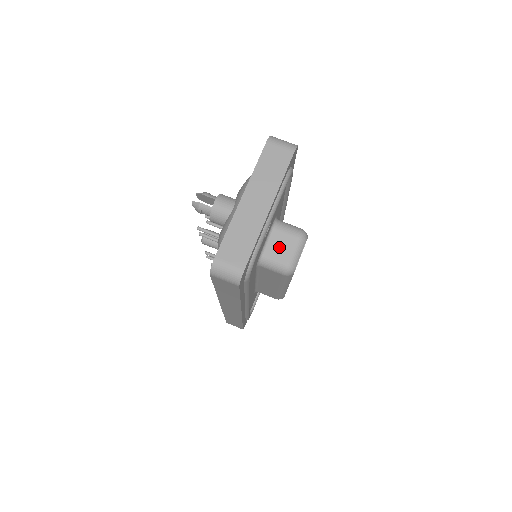
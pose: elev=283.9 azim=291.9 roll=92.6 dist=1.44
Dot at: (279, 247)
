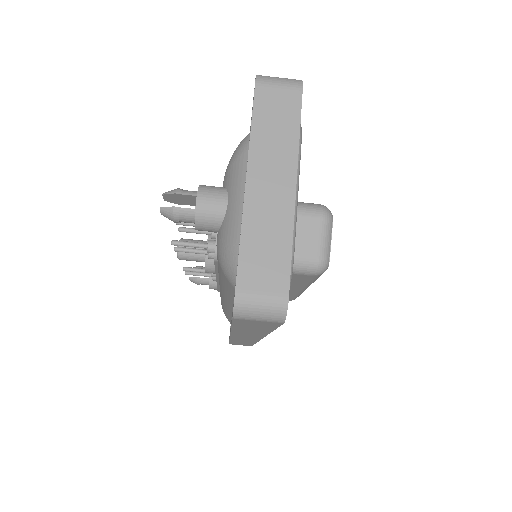
Dot at: (299, 239)
